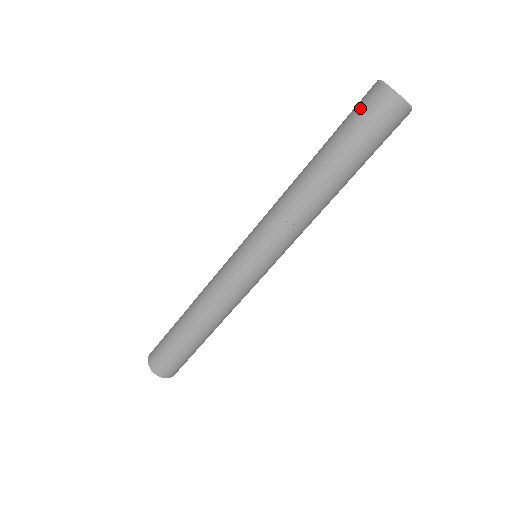
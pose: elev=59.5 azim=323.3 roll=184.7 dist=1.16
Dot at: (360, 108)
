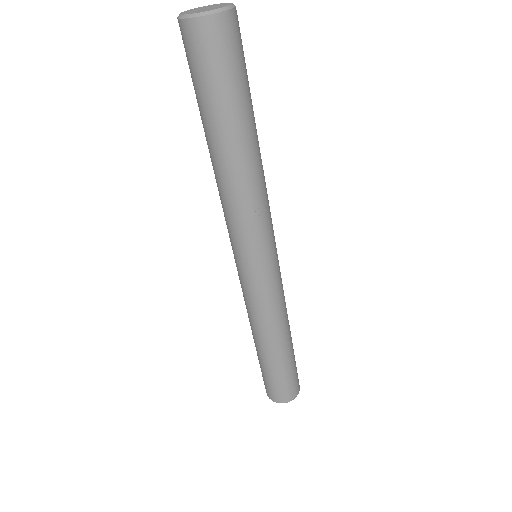
Dot at: (199, 61)
